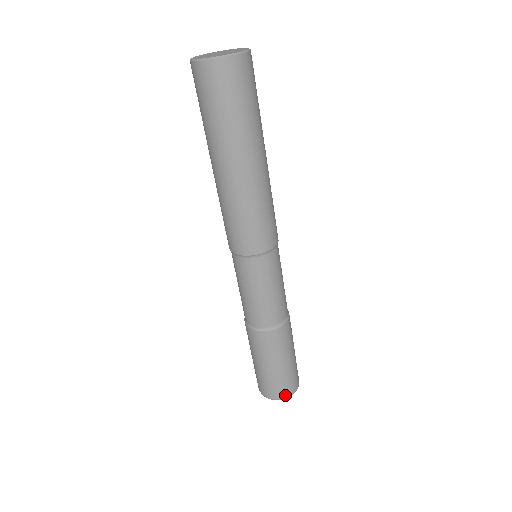
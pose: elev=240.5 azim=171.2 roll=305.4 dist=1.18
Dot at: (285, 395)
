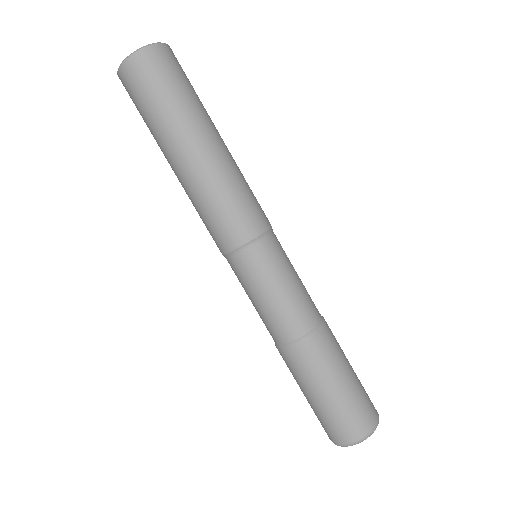
Dot at: (376, 416)
